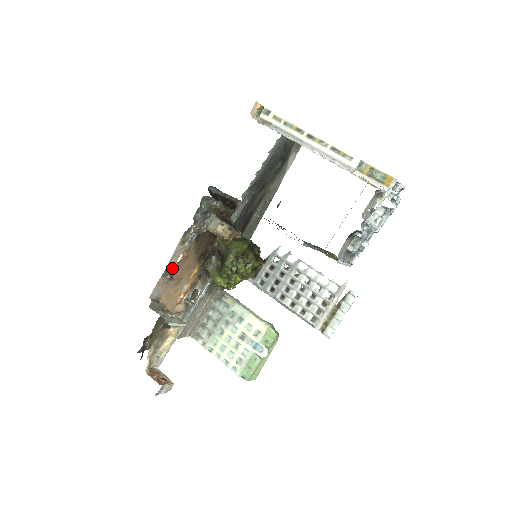
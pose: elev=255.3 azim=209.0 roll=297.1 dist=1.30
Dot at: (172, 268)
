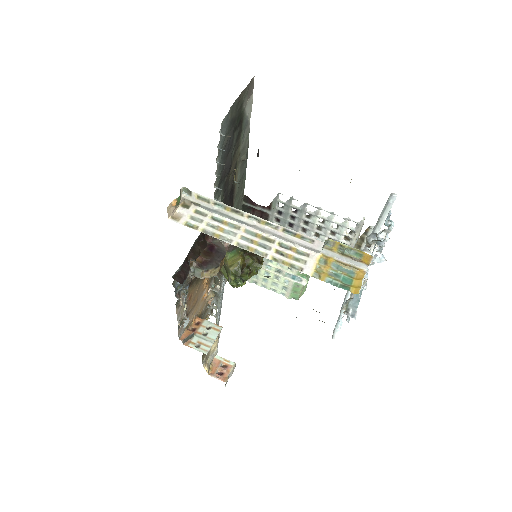
Dot at: (183, 315)
